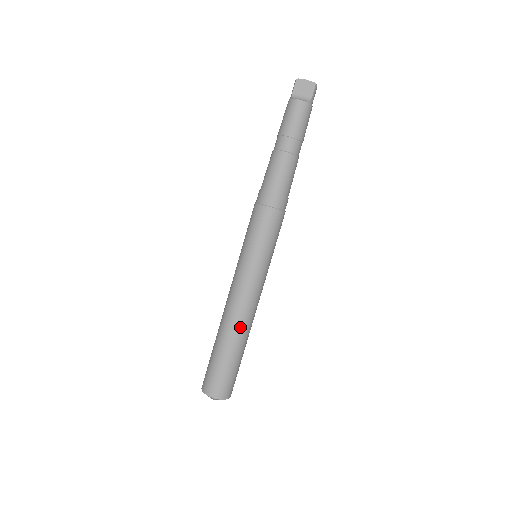
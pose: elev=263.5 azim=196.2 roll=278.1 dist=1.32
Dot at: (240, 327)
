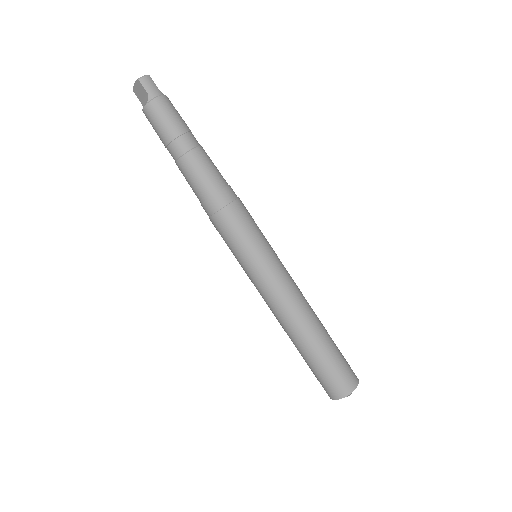
Dot at: (293, 330)
